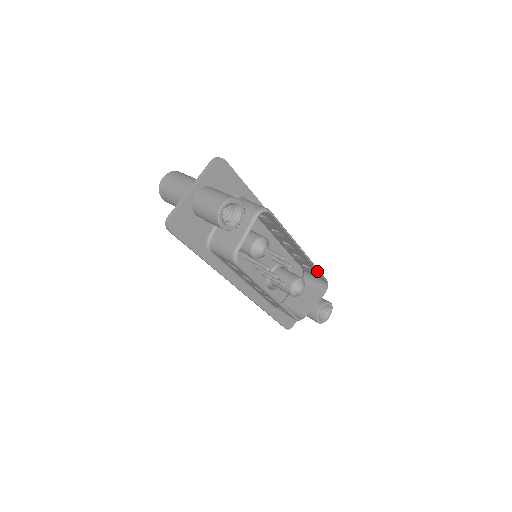
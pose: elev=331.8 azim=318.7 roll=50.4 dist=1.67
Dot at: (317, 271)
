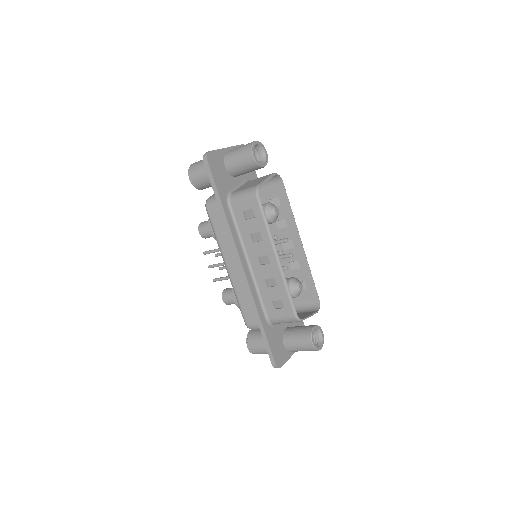
Dot at: (311, 280)
